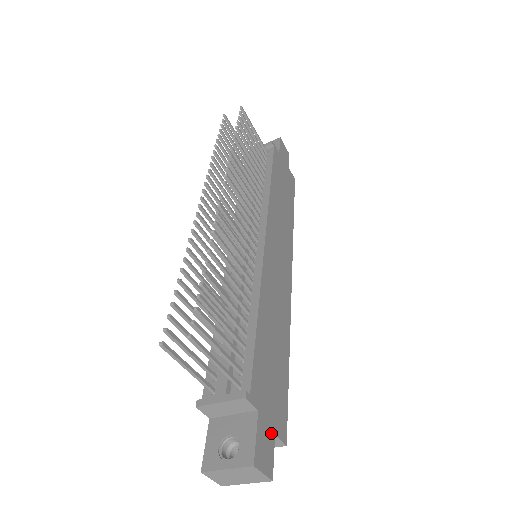
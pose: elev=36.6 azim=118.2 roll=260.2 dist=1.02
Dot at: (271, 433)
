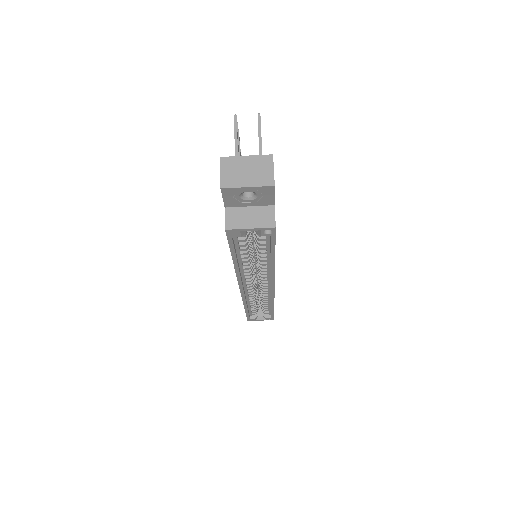
Dot at: occluded
